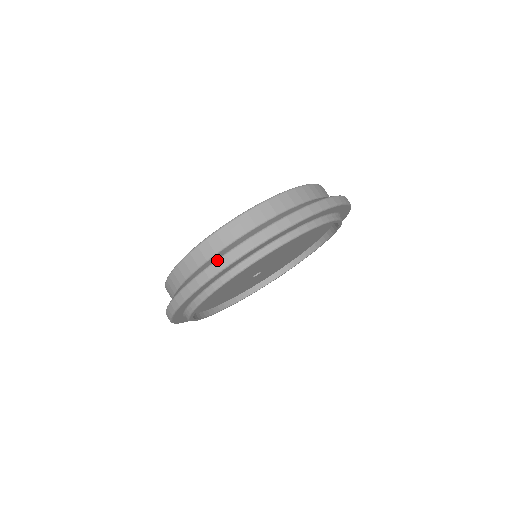
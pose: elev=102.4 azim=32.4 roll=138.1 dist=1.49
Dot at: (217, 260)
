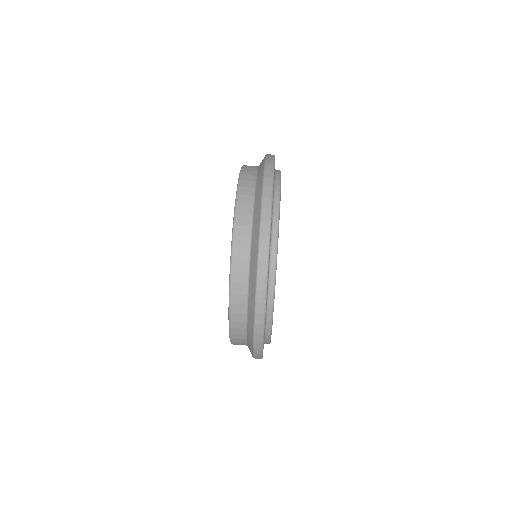
Dot at: (263, 184)
